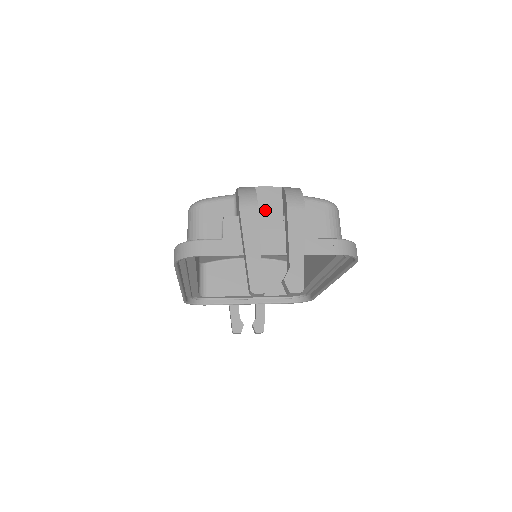
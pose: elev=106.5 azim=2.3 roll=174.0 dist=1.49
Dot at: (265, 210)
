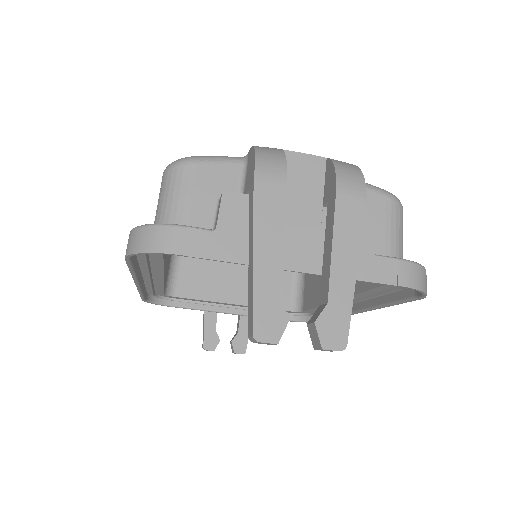
Dot at: (294, 192)
